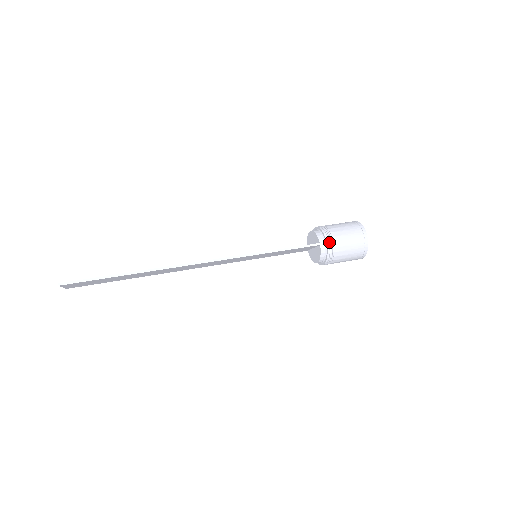
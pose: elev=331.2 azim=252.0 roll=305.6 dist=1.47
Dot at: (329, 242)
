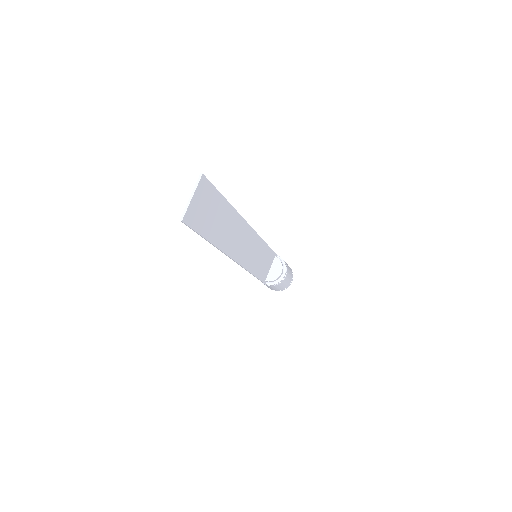
Dot at: (277, 255)
